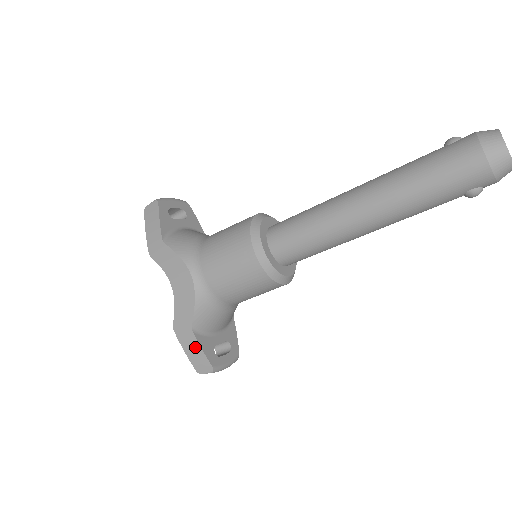
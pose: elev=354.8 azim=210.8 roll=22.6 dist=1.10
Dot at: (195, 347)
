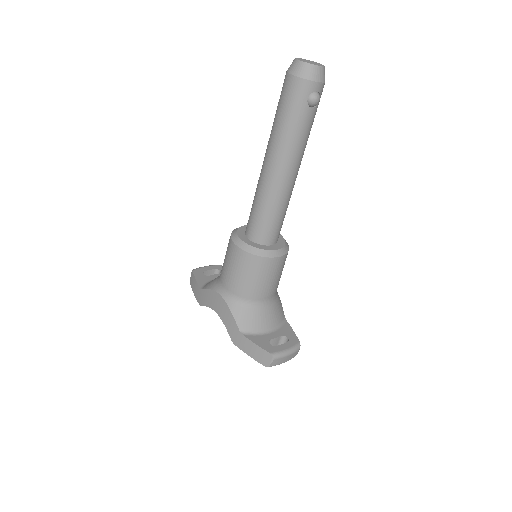
Dot at: (251, 346)
